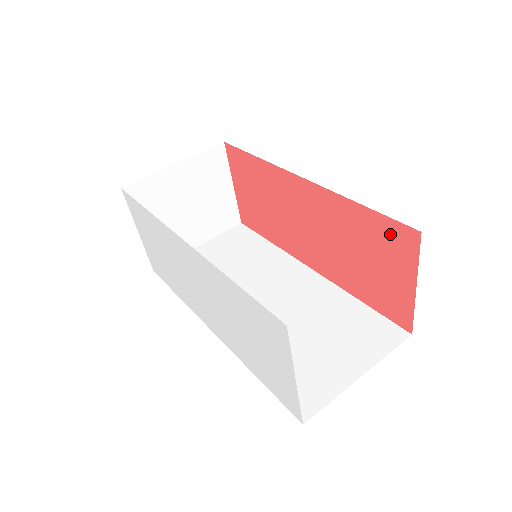
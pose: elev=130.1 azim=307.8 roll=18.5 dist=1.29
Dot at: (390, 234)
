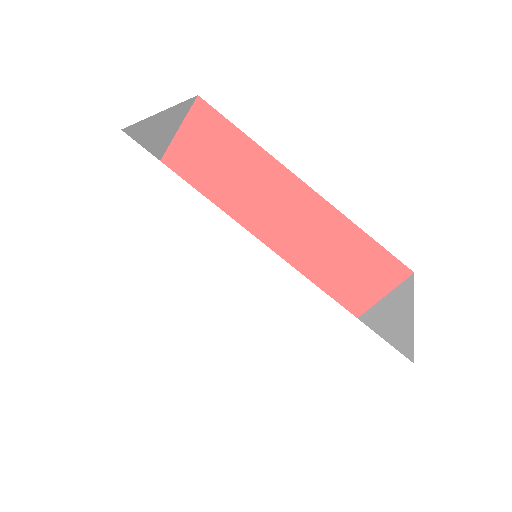
Dot at: (381, 264)
